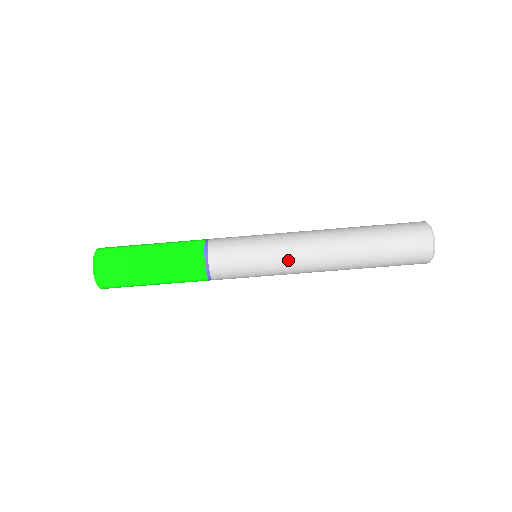
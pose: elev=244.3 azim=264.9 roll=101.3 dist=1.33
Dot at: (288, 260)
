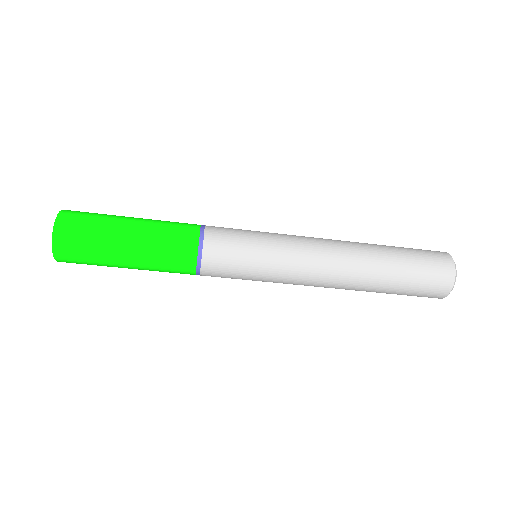
Dot at: (294, 278)
